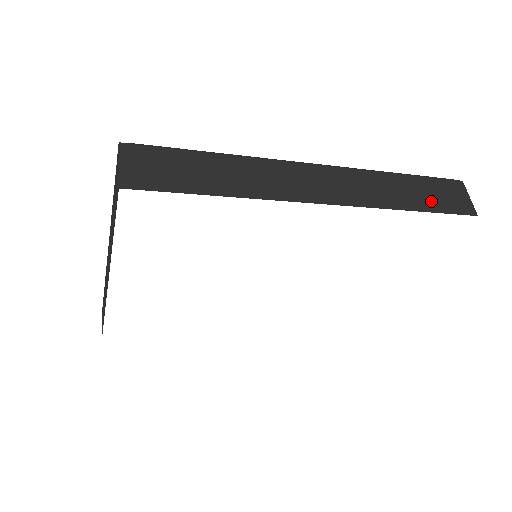
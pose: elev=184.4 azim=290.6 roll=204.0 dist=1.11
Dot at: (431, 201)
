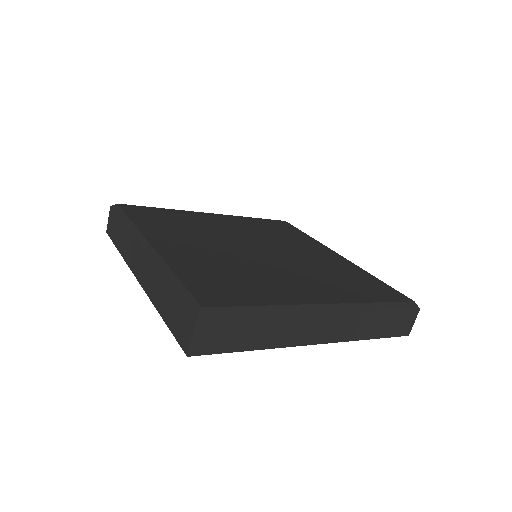
Dot at: (387, 330)
